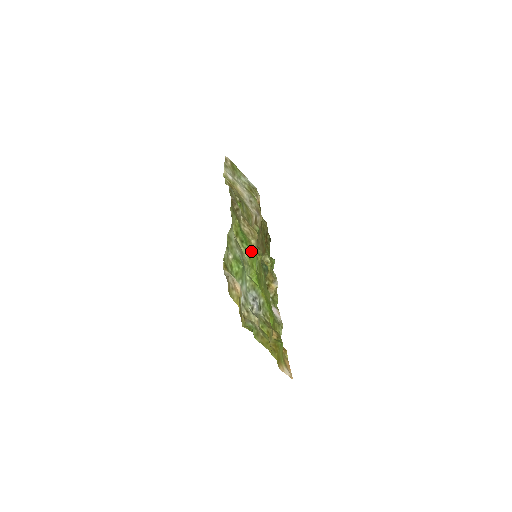
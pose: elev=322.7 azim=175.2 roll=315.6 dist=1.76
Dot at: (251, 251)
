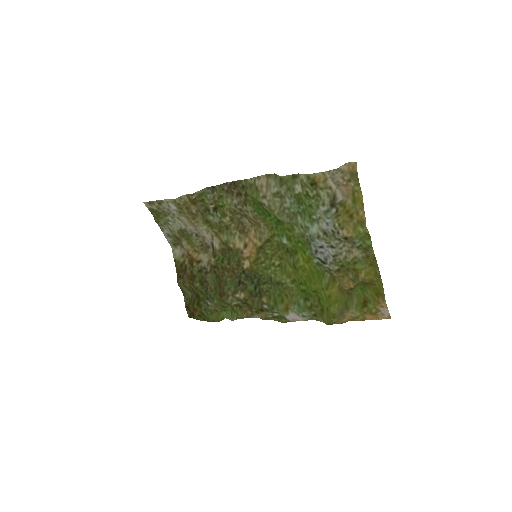
Dot at: (275, 223)
